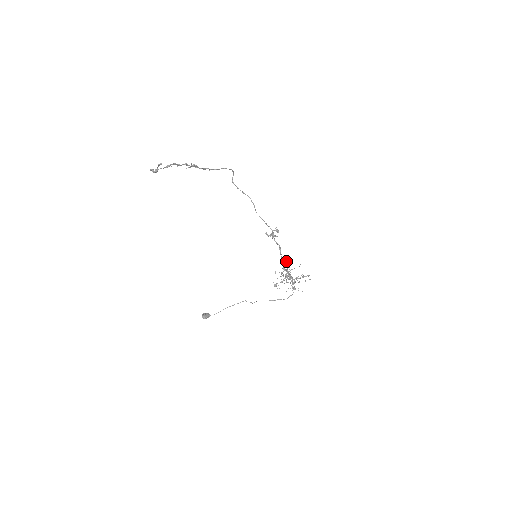
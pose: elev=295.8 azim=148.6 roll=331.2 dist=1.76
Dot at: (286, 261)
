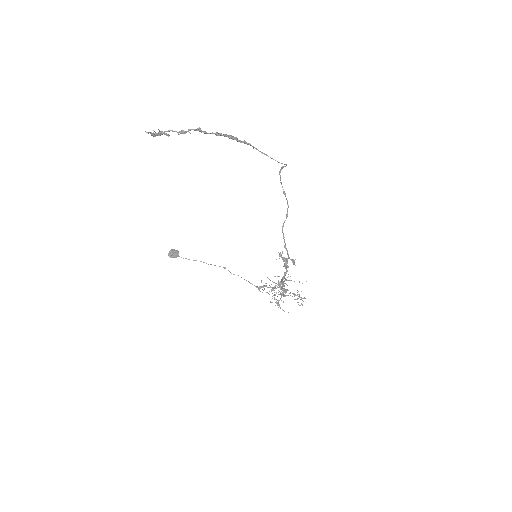
Dot at: occluded
